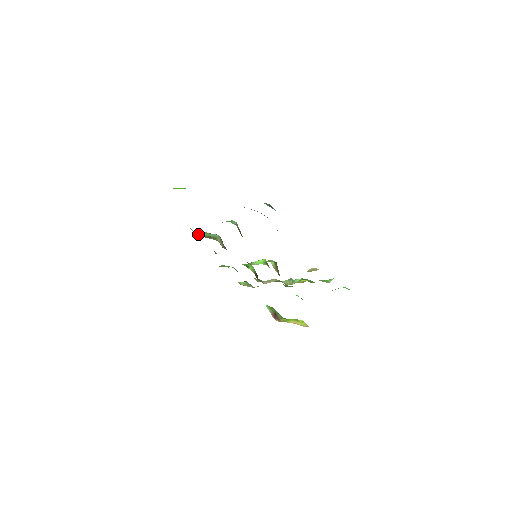
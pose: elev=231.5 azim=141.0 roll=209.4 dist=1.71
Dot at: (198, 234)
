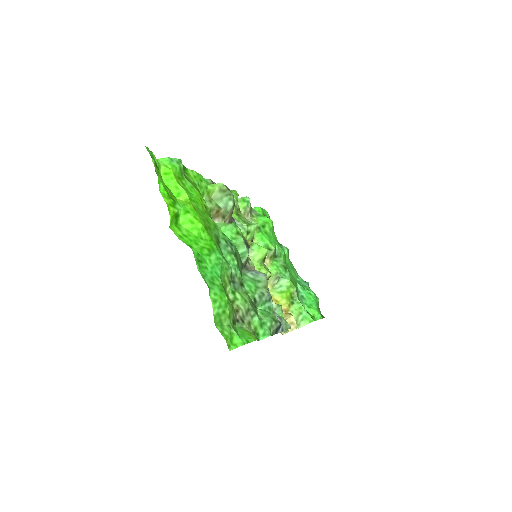
Dot at: (208, 190)
